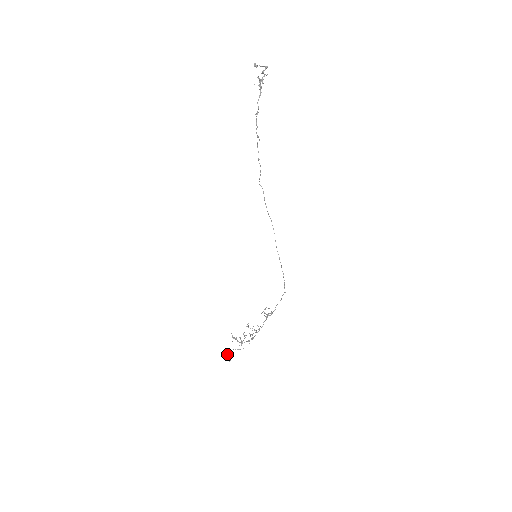
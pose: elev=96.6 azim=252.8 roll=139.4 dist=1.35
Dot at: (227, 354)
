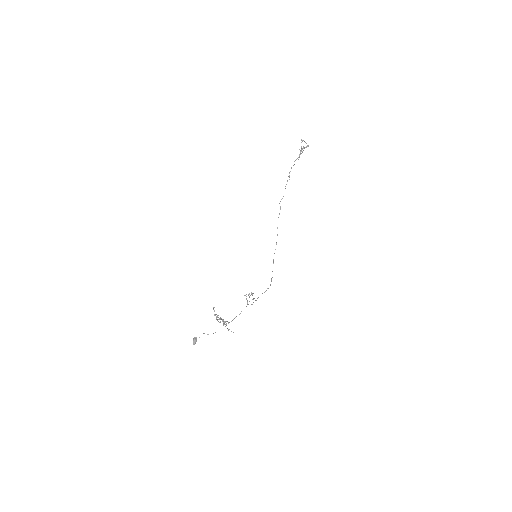
Dot at: occluded
